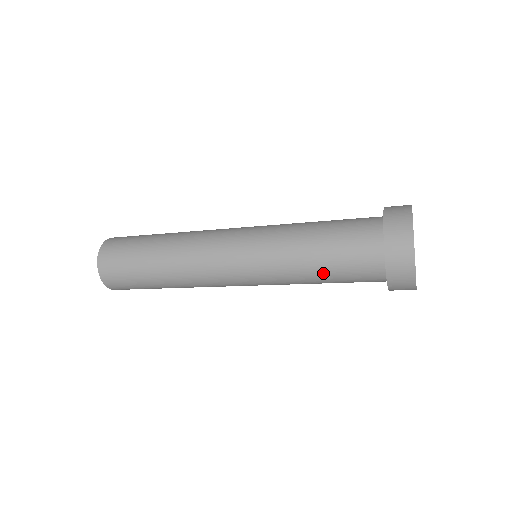
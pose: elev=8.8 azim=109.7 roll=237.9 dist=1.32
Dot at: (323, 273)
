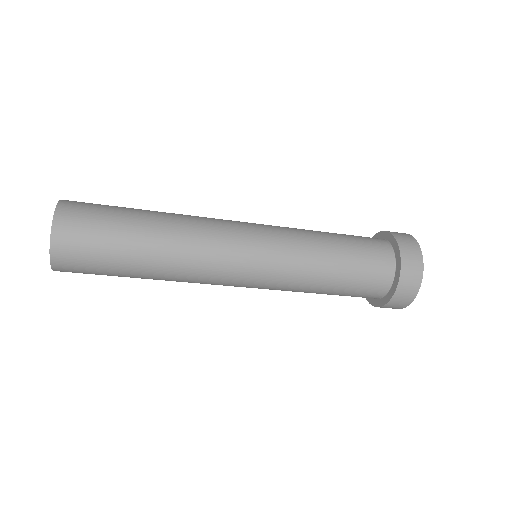
Dot at: (341, 256)
